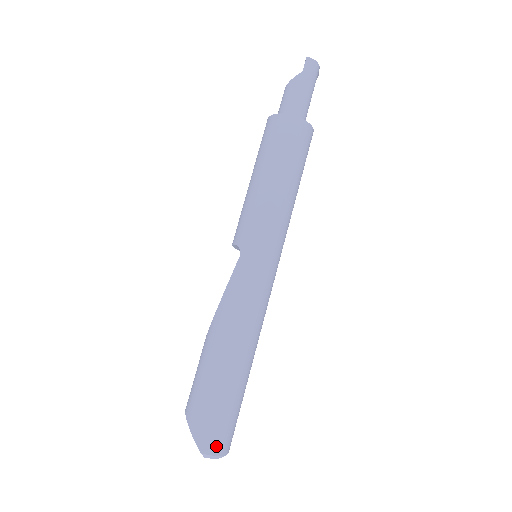
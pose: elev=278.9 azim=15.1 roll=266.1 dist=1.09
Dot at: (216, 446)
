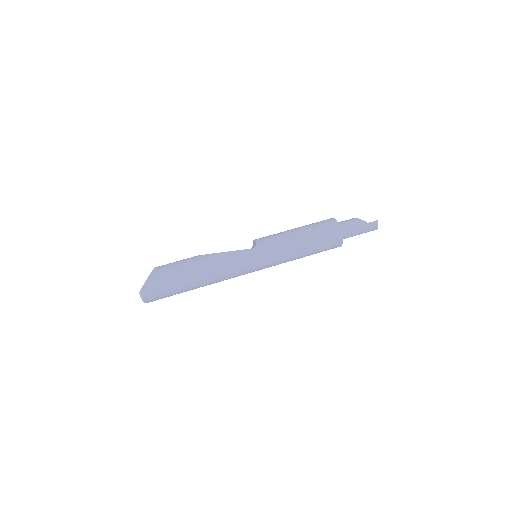
Dot at: (149, 295)
